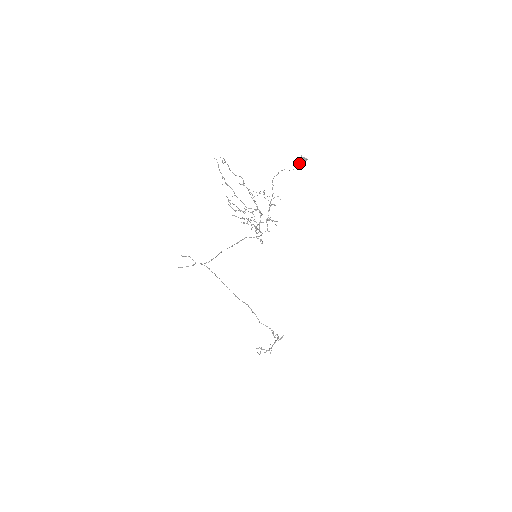
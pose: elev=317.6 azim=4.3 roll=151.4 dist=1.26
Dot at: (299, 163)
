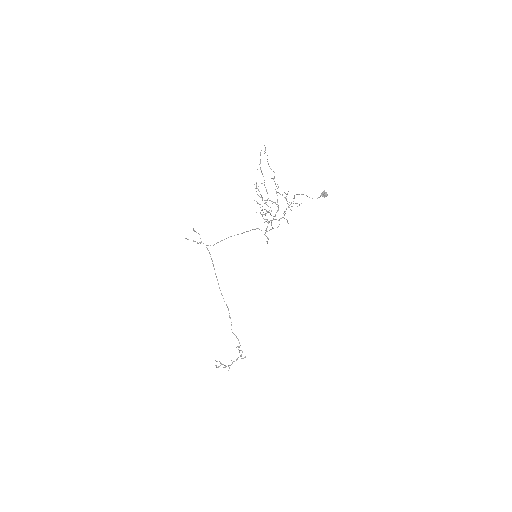
Dot at: (320, 195)
